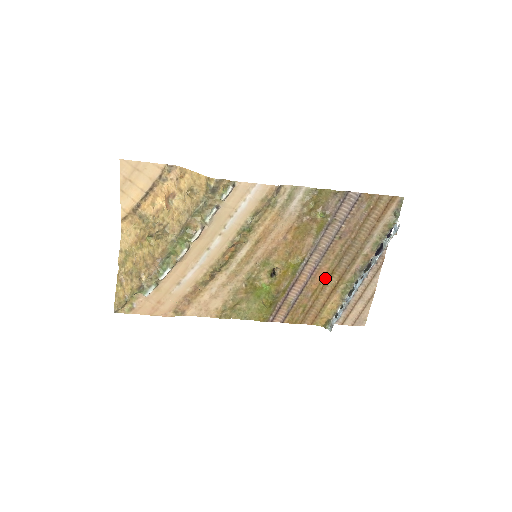
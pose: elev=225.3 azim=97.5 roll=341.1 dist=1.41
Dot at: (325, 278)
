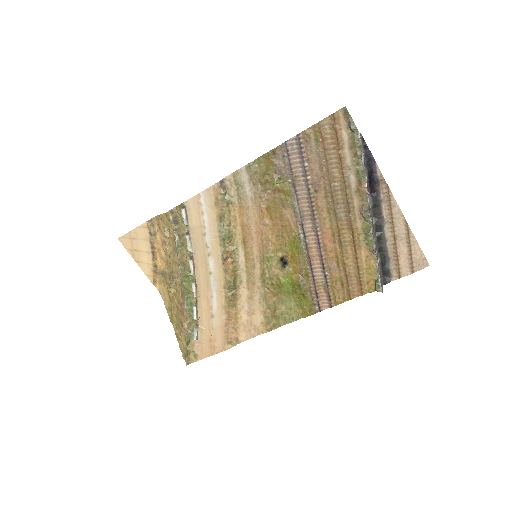
Dot at: (336, 240)
